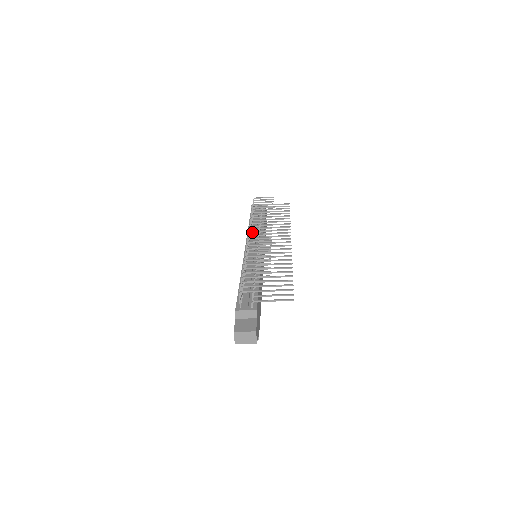
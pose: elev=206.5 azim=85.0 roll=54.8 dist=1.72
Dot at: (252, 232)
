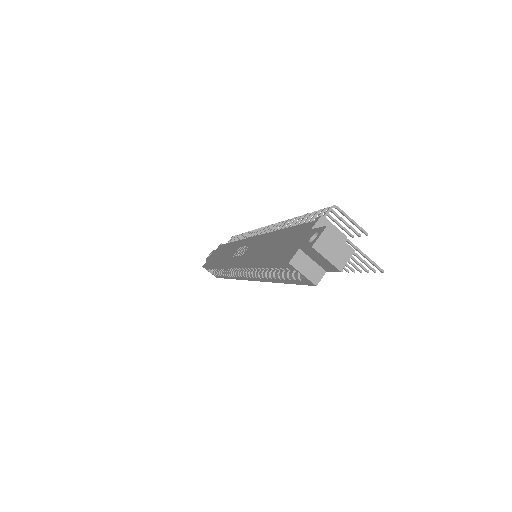
Dot at: occluded
